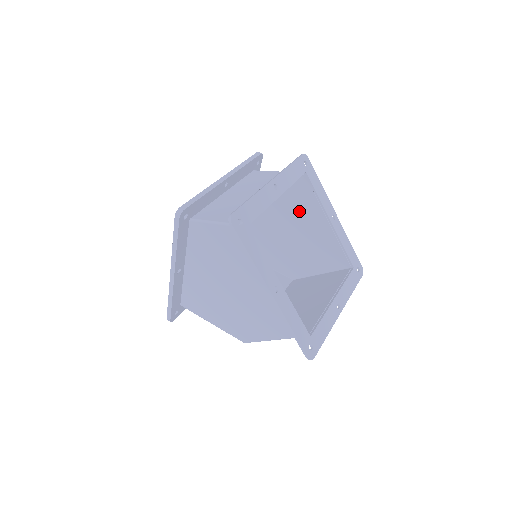
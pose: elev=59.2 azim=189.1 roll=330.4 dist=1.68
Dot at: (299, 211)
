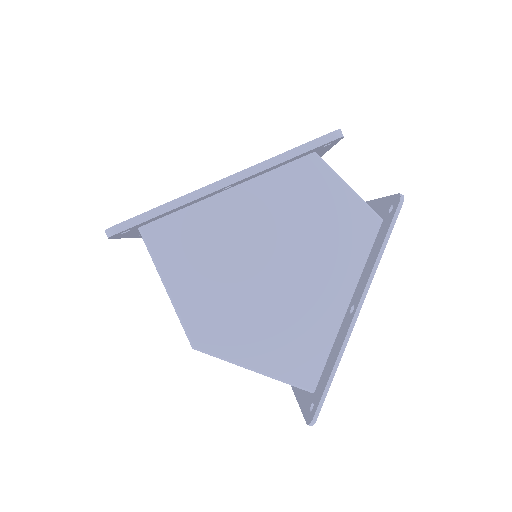
Dot at: occluded
